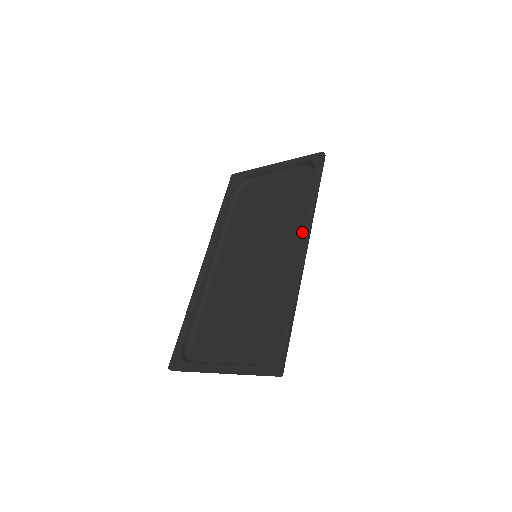
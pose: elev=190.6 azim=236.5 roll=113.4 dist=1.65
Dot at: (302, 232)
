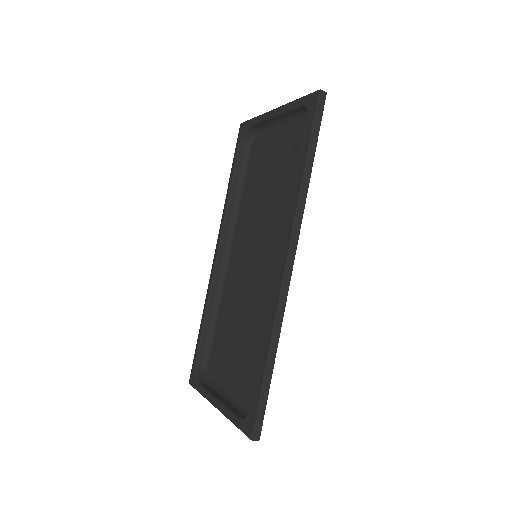
Dot at: (286, 238)
